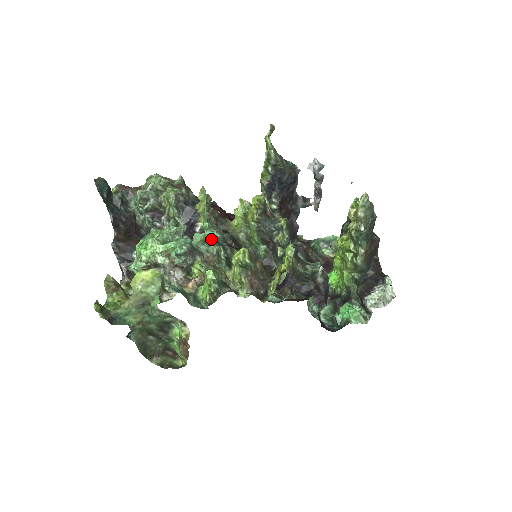
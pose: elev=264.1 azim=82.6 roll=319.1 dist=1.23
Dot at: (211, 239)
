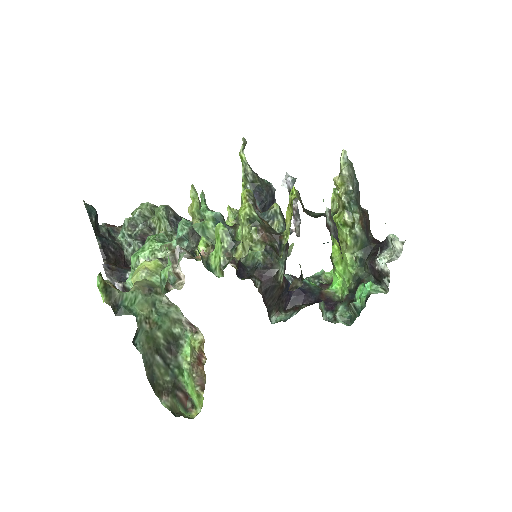
Dot at: (210, 225)
